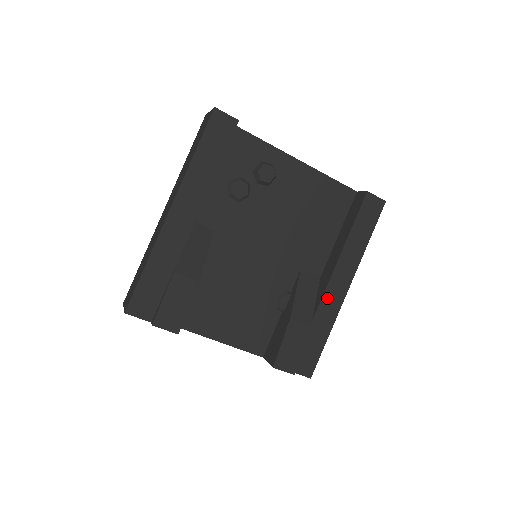
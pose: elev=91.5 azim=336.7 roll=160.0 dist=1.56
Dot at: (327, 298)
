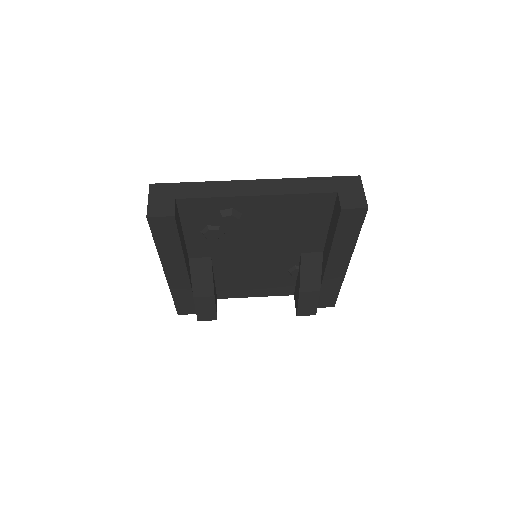
Dot at: (329, 275)
